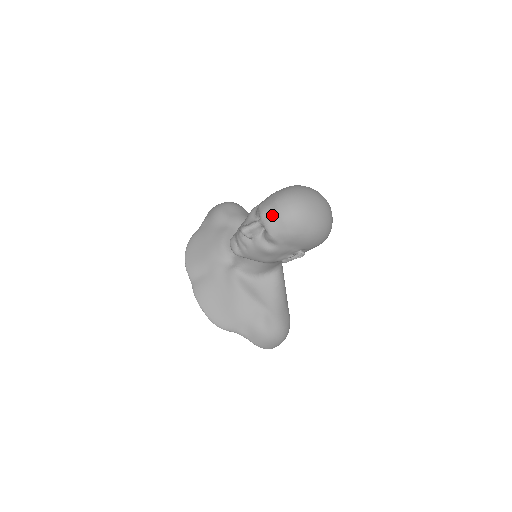
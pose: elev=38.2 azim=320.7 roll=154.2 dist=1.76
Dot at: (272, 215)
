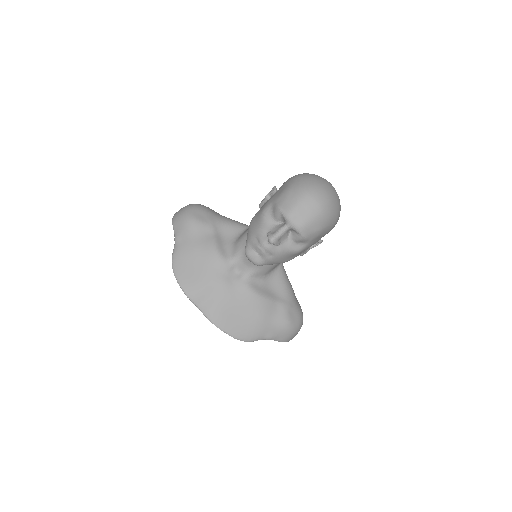
Dot at: (302, 216)
